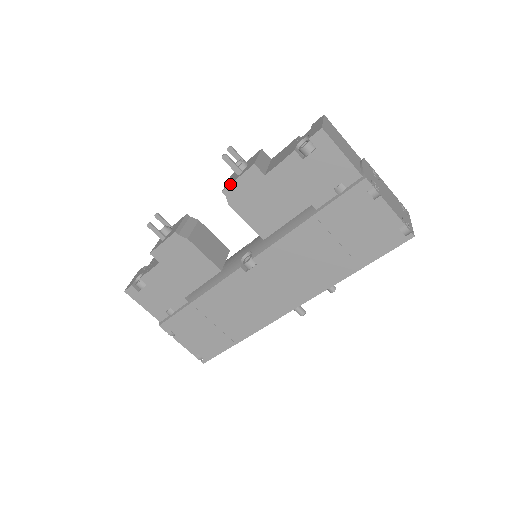
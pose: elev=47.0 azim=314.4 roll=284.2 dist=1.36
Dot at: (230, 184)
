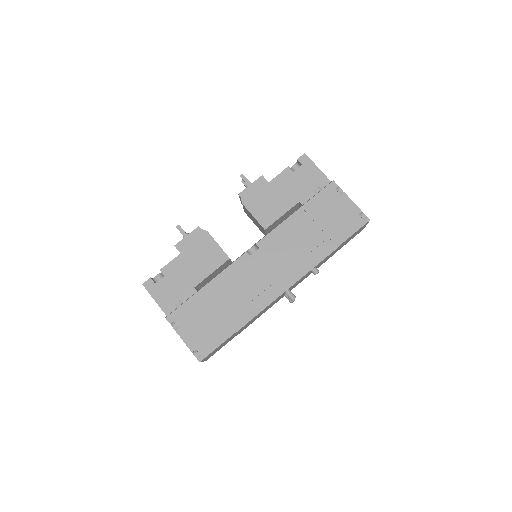
Dot at: (245, 189)
